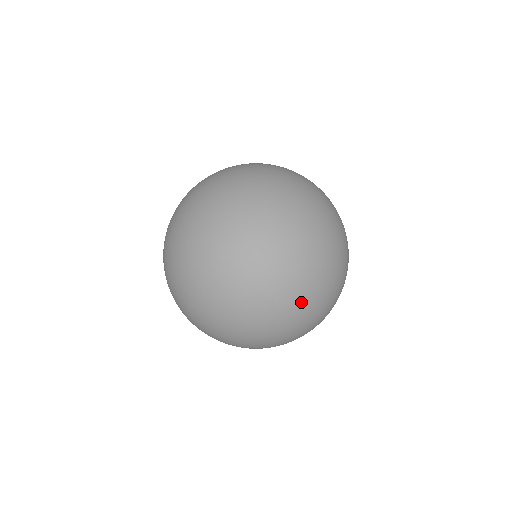
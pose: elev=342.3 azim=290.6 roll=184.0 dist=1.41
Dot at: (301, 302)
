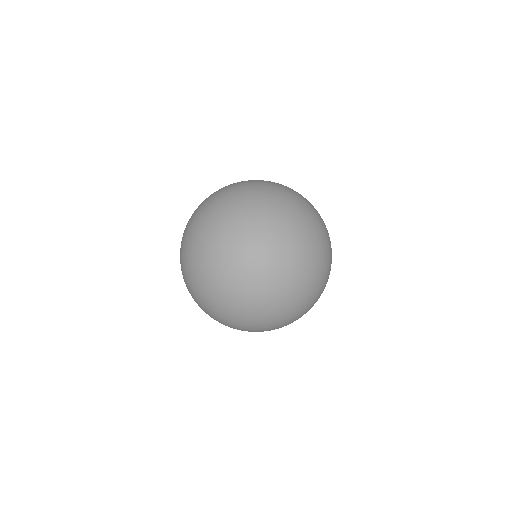
Dot at: (228, 270)
